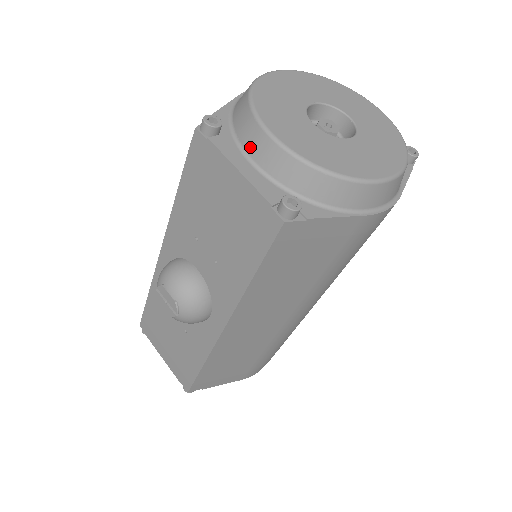
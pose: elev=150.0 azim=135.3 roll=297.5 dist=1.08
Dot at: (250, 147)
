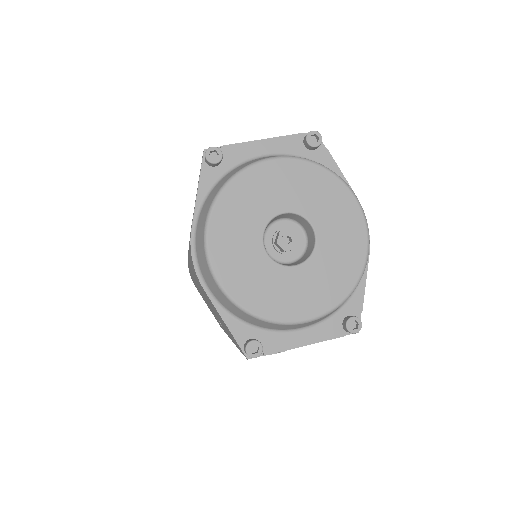
Dot at: (290, 329)
